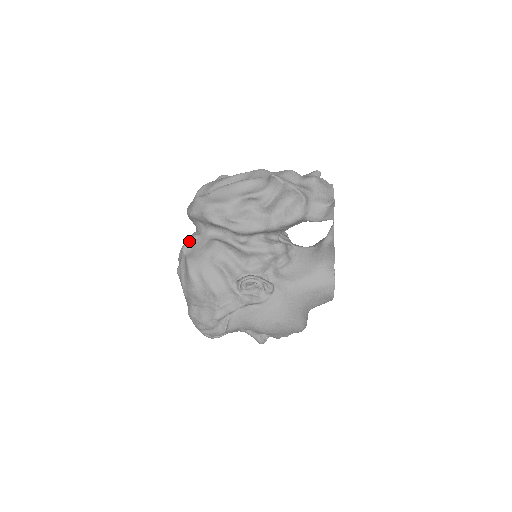
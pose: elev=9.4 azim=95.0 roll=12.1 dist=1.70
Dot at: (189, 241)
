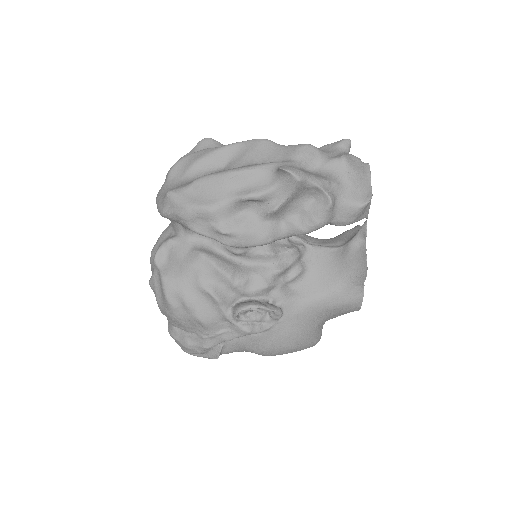
Dot at: (163, 247)
